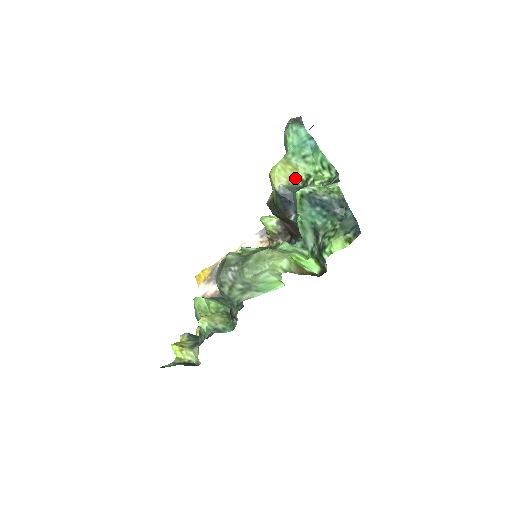
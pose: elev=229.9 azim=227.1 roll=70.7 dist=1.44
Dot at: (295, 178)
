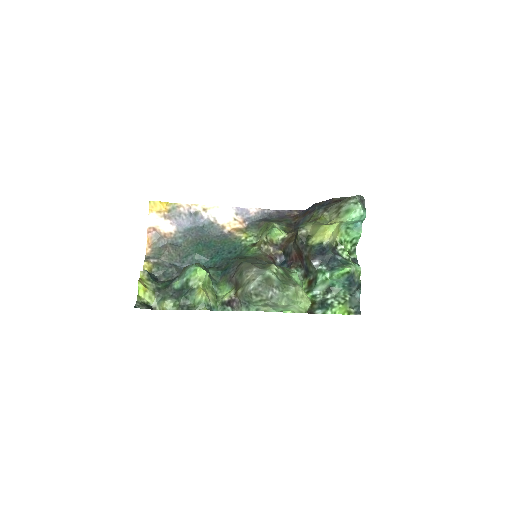
Dot at: (335, 239)
